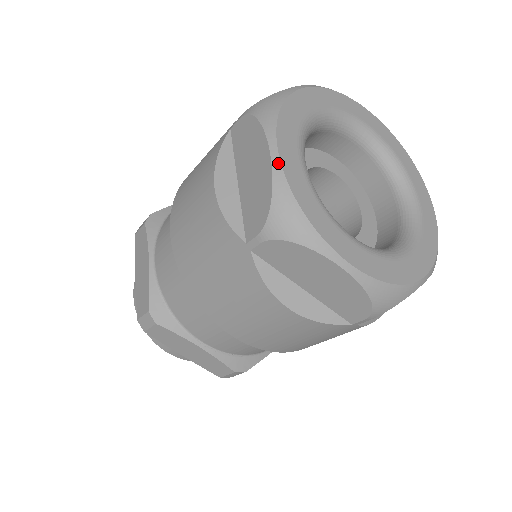
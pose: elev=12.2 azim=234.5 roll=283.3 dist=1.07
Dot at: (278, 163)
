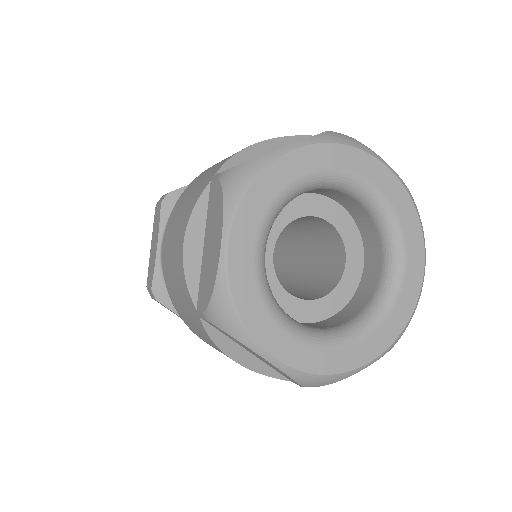
Dot at: (225, 259)
